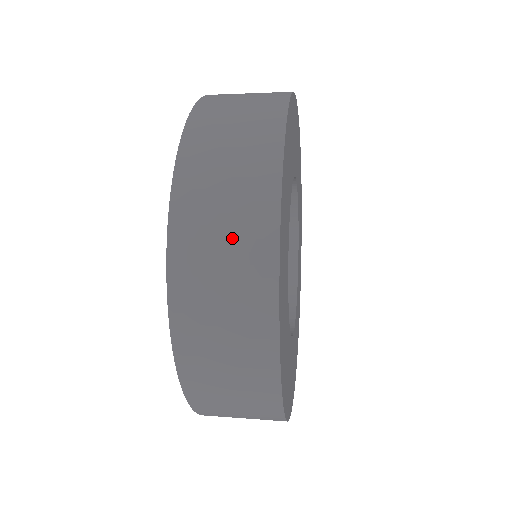
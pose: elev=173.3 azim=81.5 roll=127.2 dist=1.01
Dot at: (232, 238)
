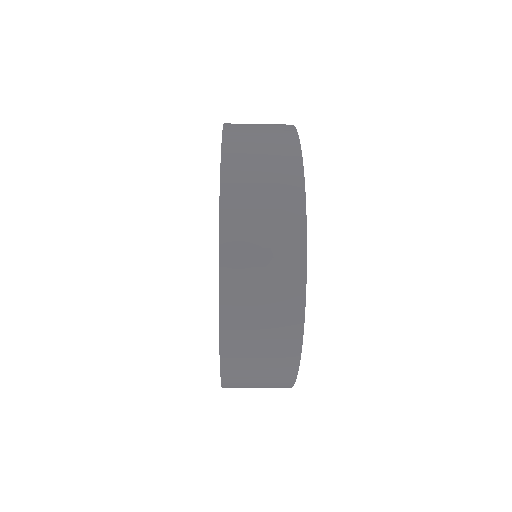
Dot at: (270, 277)
